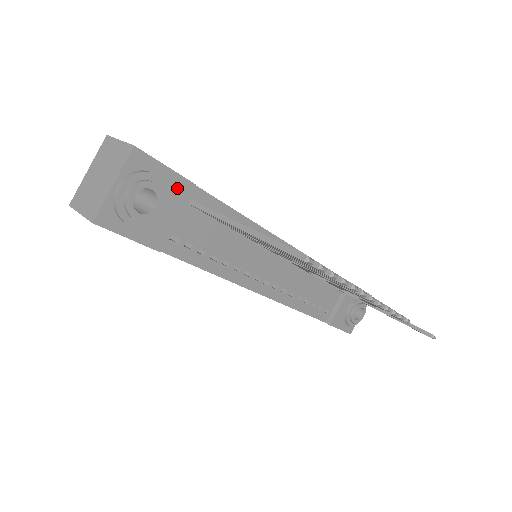
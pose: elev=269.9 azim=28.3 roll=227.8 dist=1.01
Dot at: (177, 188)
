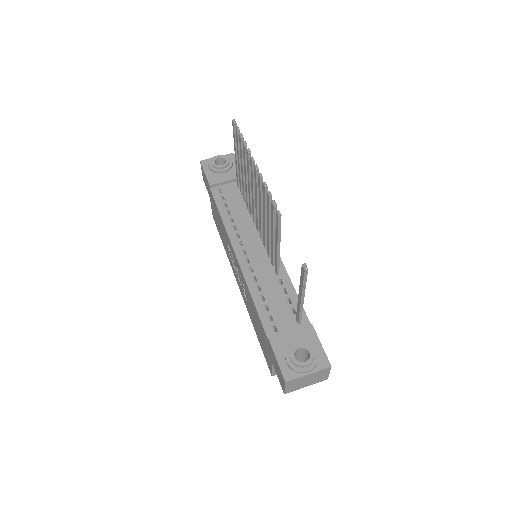
Dot at: occluded
